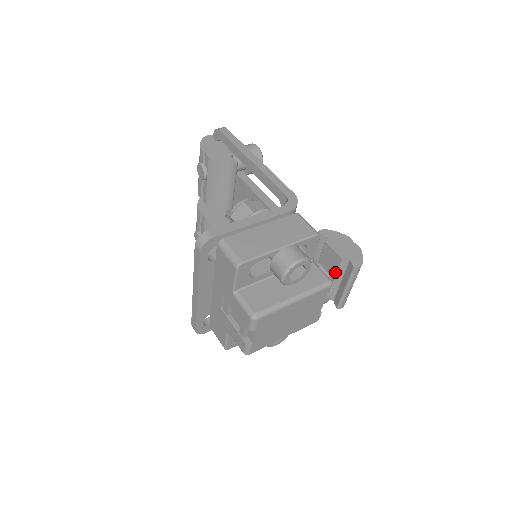
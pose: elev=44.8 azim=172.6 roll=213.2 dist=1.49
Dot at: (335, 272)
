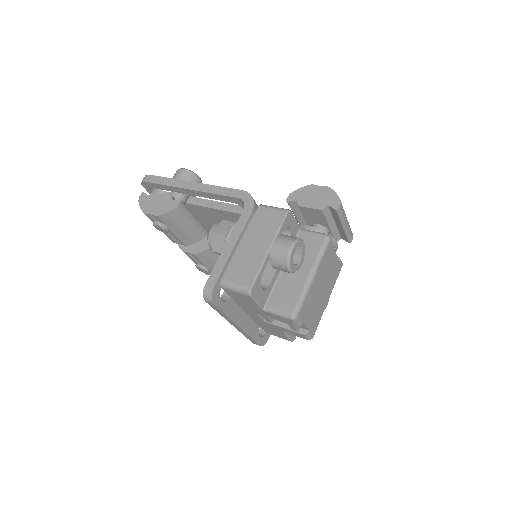
Dot at: (325, 221)
